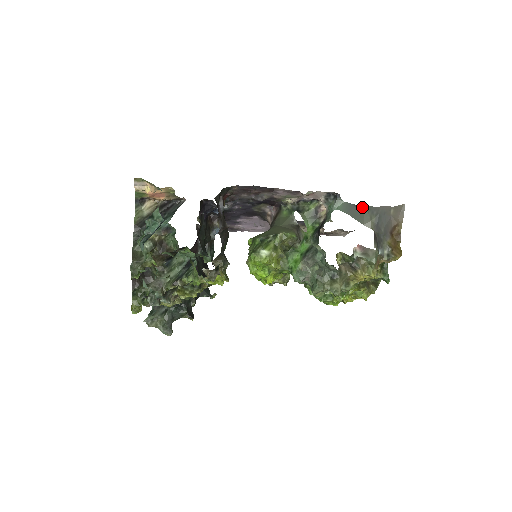
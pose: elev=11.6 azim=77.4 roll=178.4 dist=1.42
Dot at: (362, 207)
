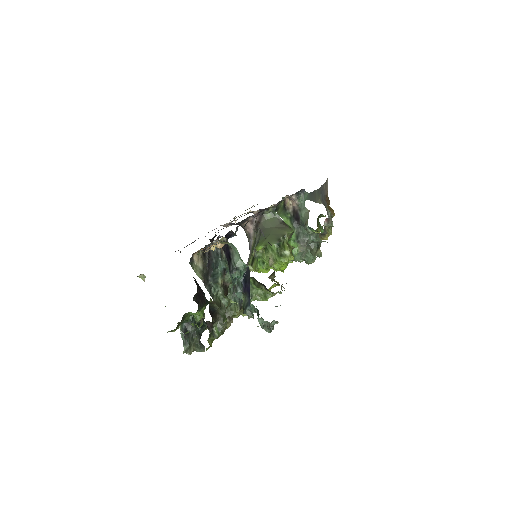
Dot at: (315, 192)
